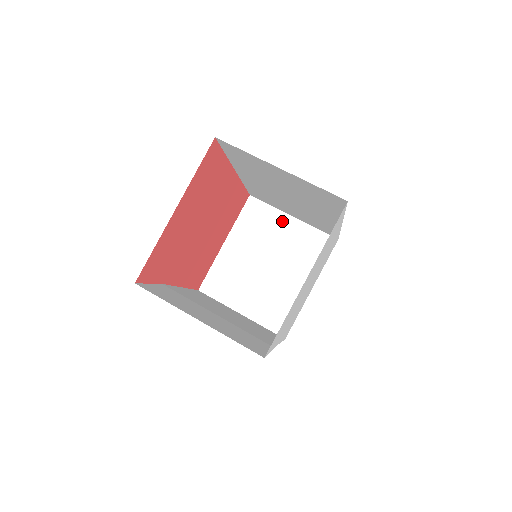
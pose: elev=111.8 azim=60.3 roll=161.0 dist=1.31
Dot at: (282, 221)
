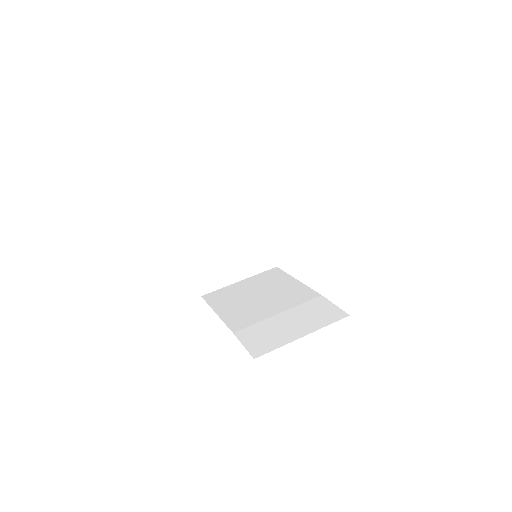
Dot at: (213, 202)
